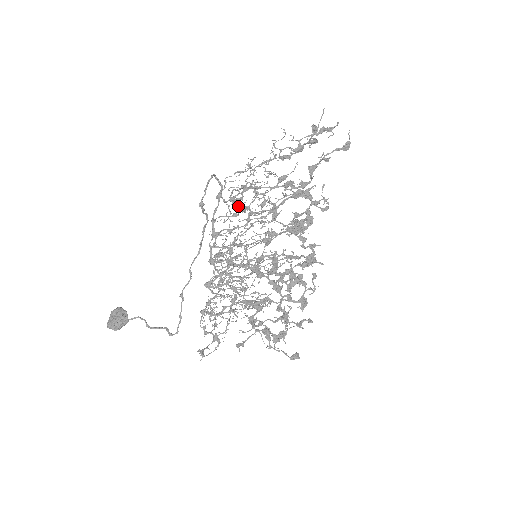
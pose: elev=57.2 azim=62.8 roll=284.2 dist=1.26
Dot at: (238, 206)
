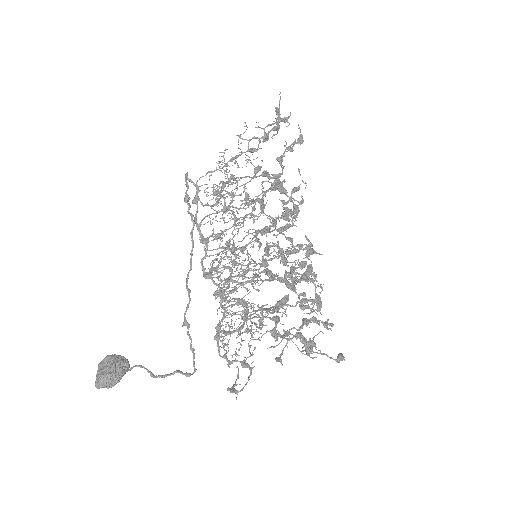
Dot at: (224, 199)
